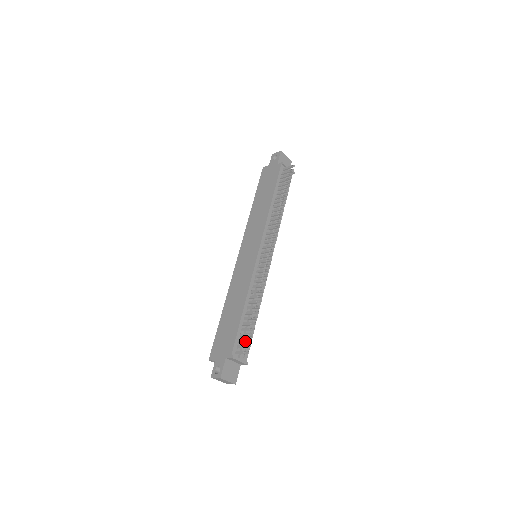
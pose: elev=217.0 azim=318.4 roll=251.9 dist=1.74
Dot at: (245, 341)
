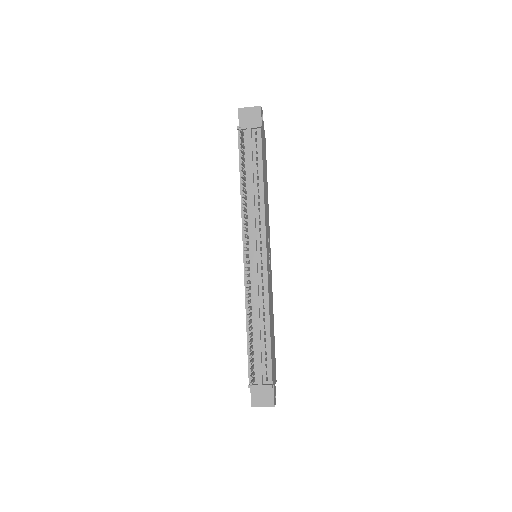
Dot at: occluded
